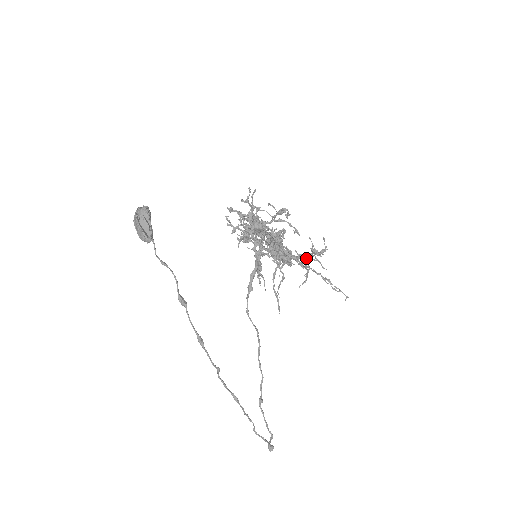
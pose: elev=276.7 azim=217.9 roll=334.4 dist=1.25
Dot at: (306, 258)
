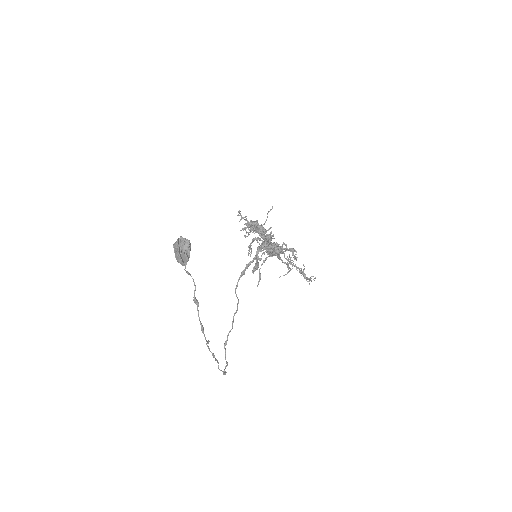
Dot at: occluded
